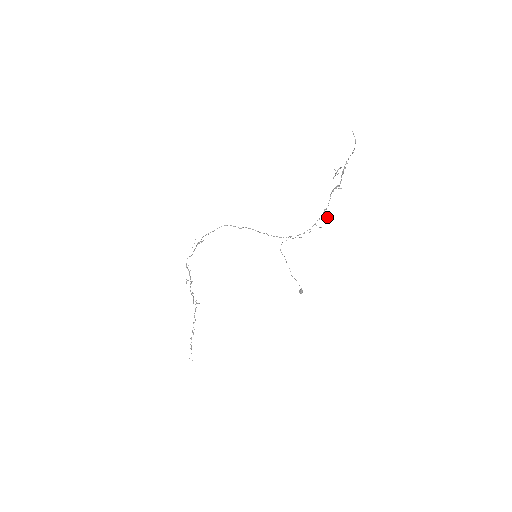
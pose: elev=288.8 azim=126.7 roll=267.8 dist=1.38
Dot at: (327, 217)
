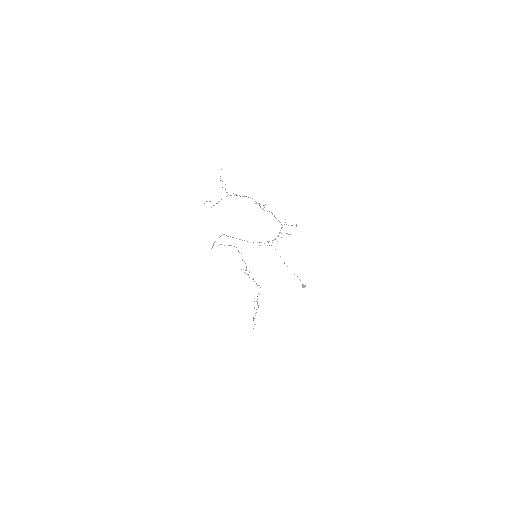
Dot at: (292, 225)
